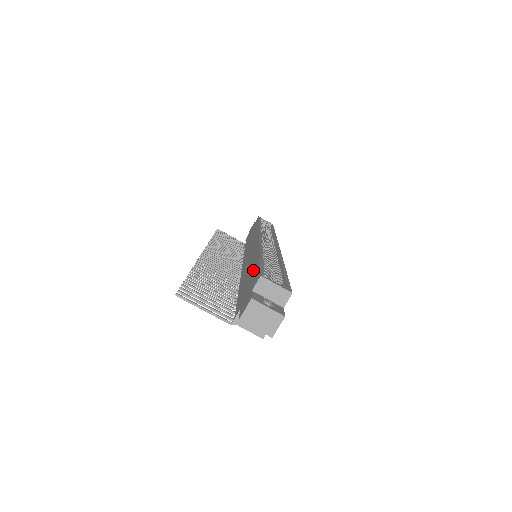
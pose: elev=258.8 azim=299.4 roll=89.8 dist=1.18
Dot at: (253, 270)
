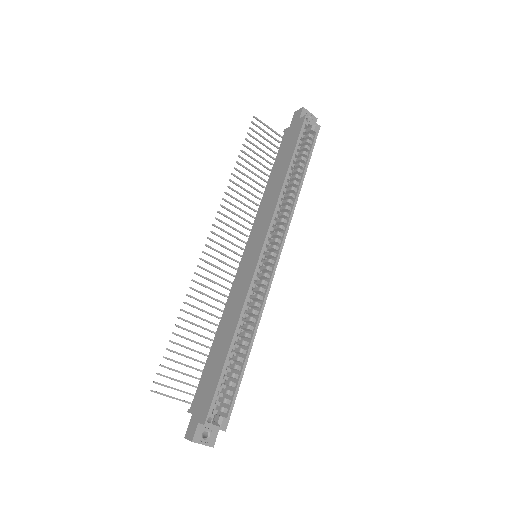
Dot at: (217, 367)
